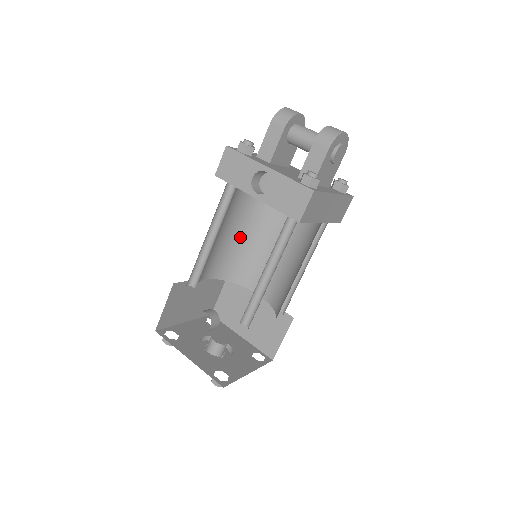
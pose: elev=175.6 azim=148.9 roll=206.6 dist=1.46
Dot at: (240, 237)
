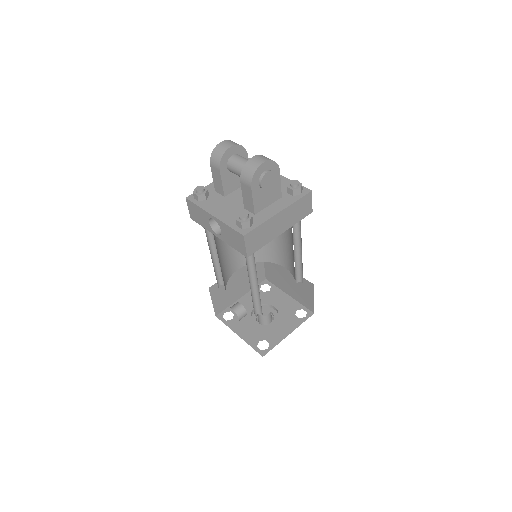
Dot at: occluded
